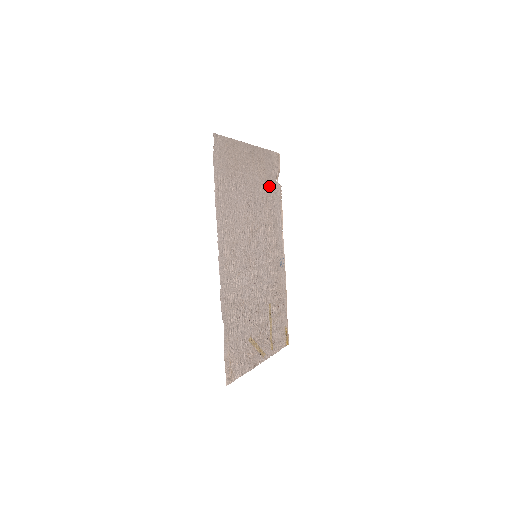
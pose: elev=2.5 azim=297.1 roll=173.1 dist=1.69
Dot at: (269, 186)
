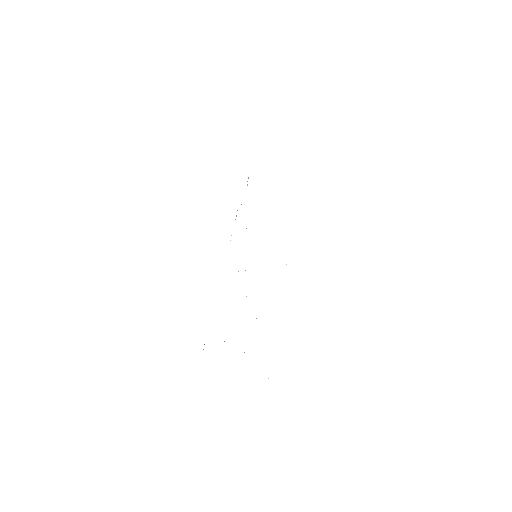
Dot at: occluded
